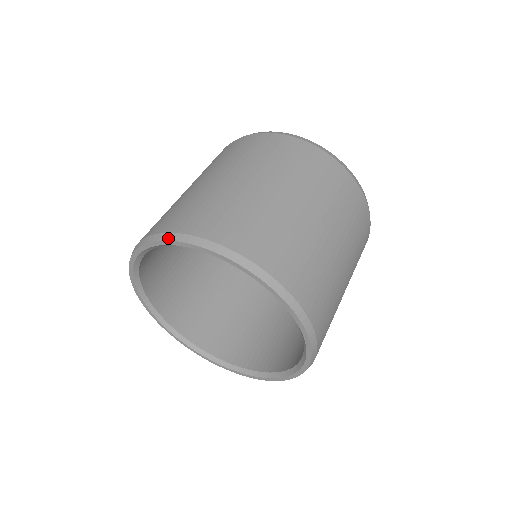
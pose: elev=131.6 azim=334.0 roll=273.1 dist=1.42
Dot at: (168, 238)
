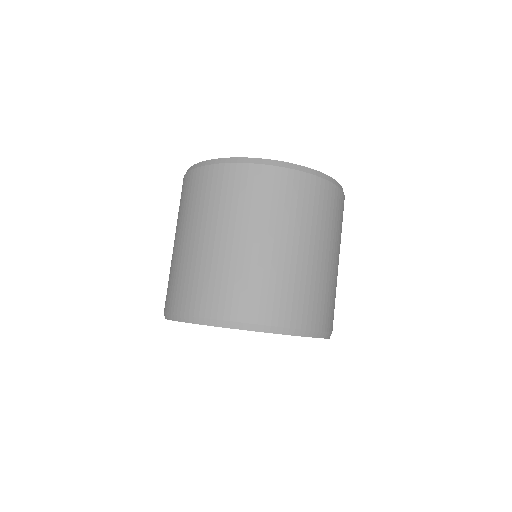
Dot at: (184, 321)
